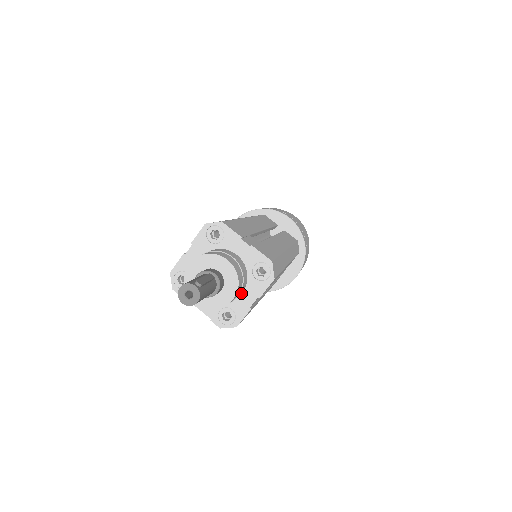
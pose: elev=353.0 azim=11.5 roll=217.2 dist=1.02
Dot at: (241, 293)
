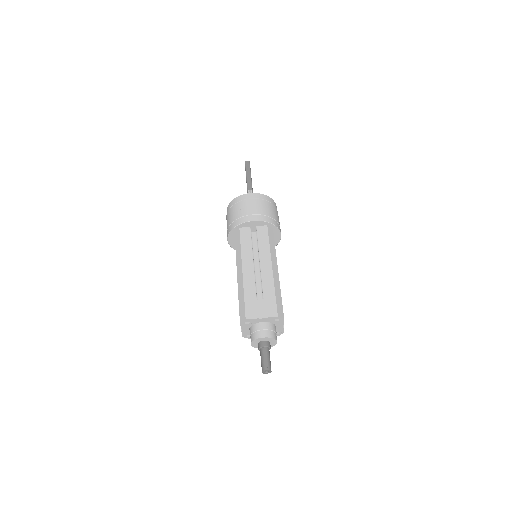
Dot at: (276, 327)
